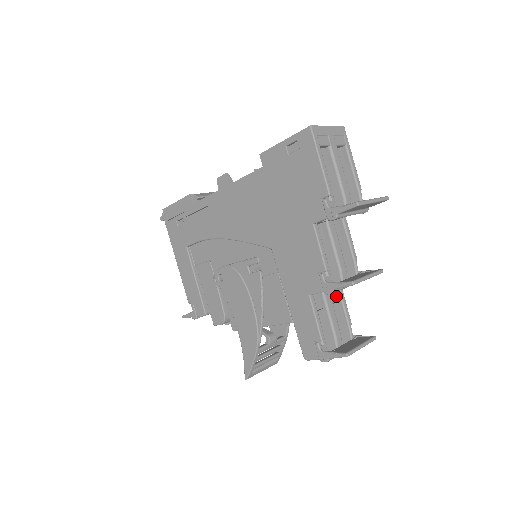
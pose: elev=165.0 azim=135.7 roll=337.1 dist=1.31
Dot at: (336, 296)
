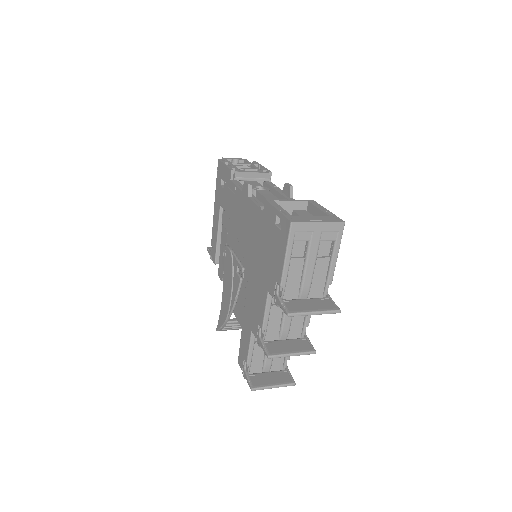
Dot at: occluded
